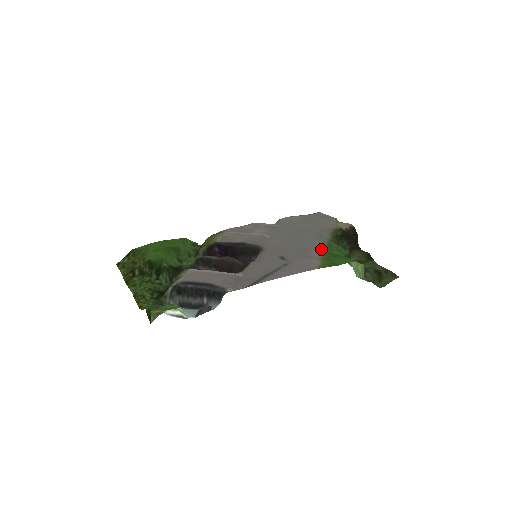
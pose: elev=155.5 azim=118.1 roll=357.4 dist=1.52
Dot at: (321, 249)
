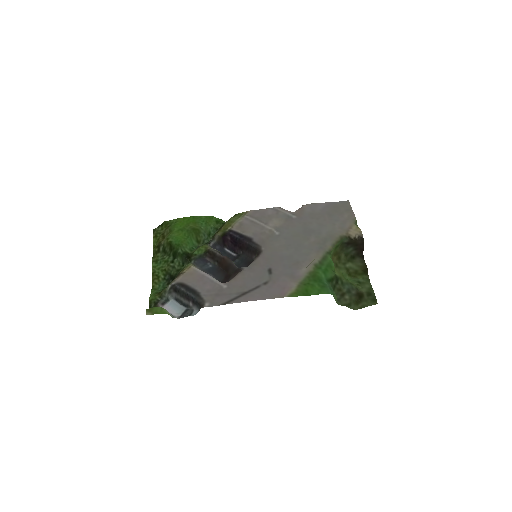
Dot at: (309, 267)
